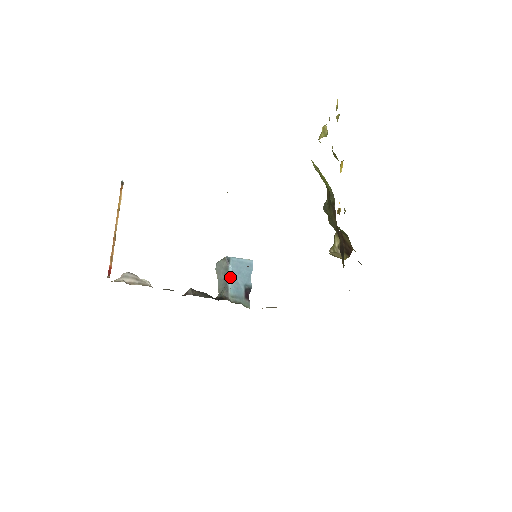
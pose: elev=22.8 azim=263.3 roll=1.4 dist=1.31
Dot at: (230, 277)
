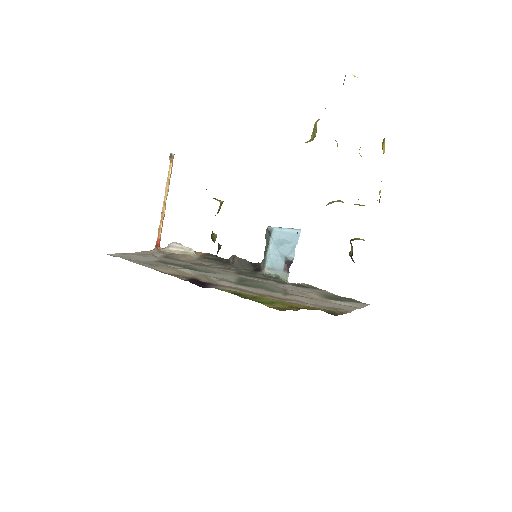
Dot at: (269, 249)
